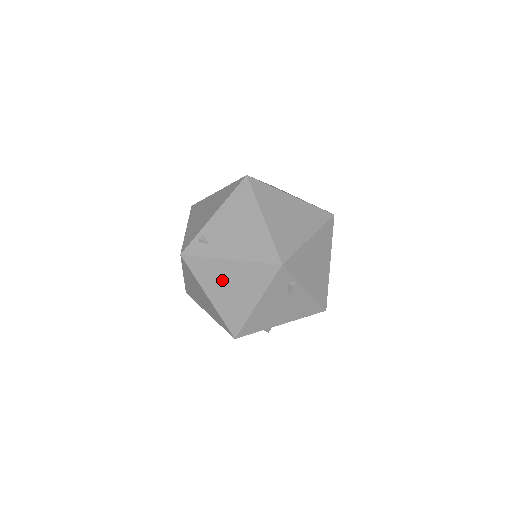
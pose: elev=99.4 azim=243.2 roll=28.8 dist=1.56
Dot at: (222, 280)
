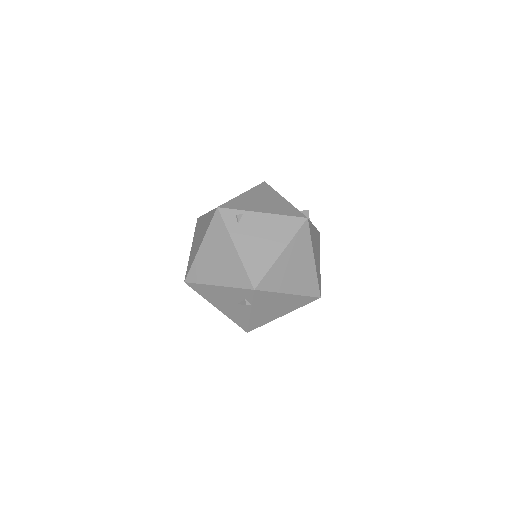
Dot at: (218, 250)
